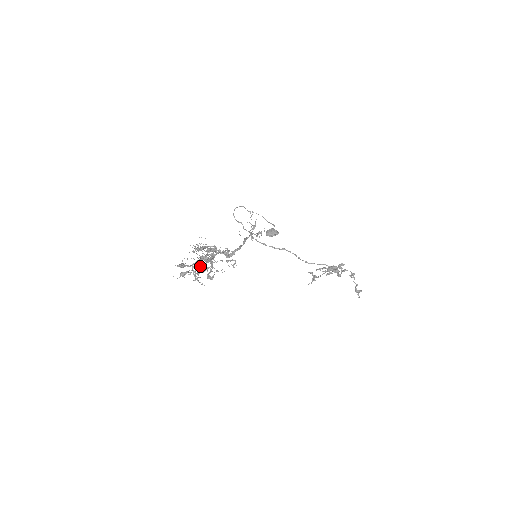
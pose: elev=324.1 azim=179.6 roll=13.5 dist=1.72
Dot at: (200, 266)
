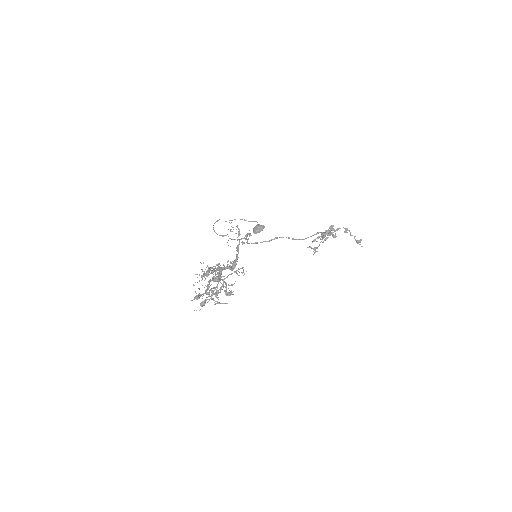
Dot at: (214, 288)
